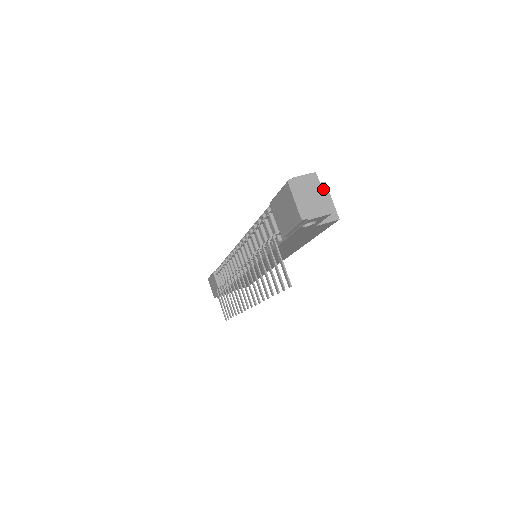
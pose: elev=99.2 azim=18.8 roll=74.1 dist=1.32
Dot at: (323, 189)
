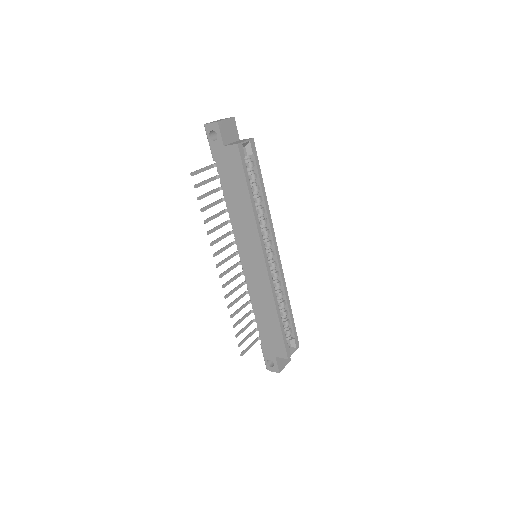
Dot at: (248, 139)
